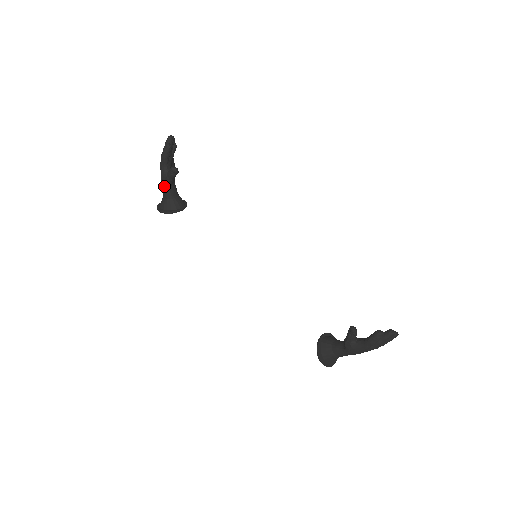
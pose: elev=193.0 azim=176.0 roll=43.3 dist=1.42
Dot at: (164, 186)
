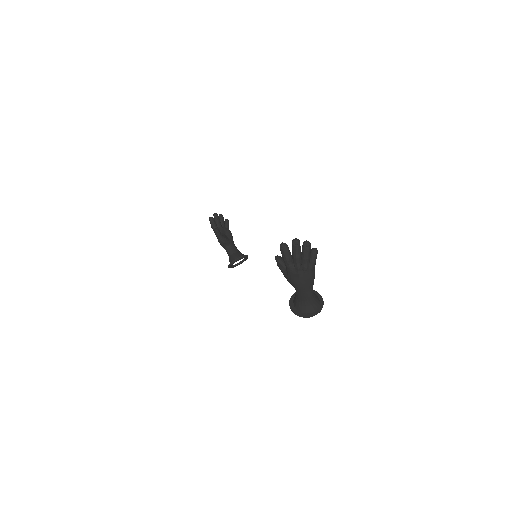
Dot at: (224, 248)
